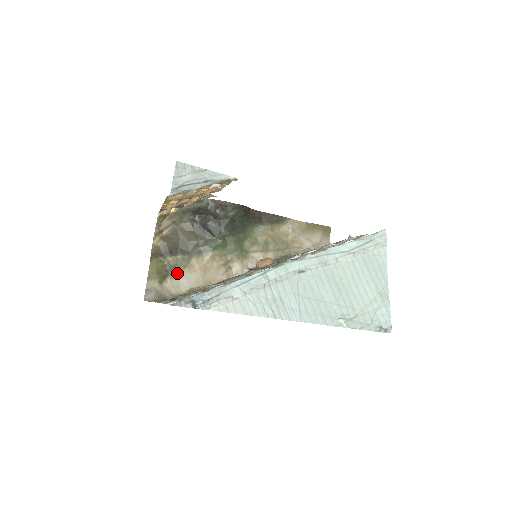
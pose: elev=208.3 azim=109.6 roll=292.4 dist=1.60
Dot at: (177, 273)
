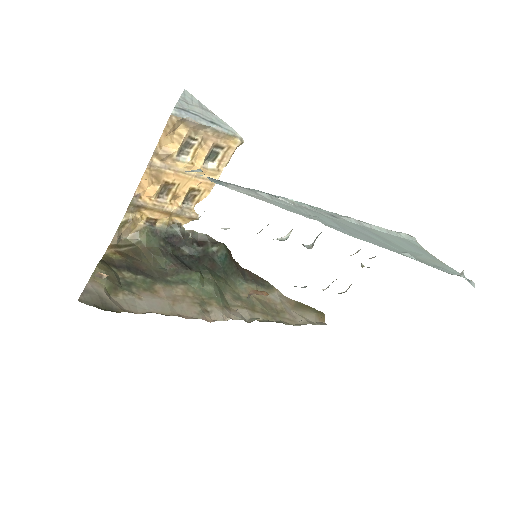
Dot at: (134, 291)
